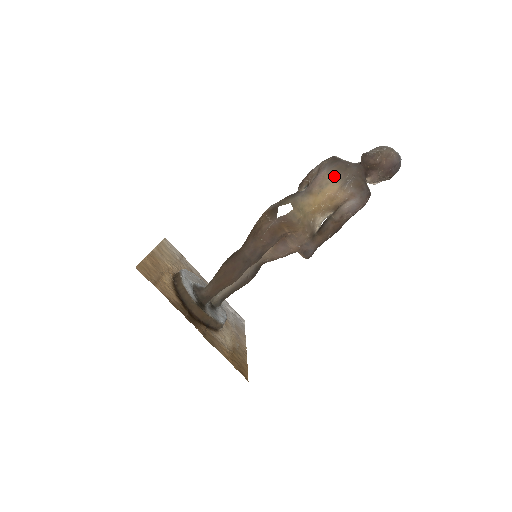
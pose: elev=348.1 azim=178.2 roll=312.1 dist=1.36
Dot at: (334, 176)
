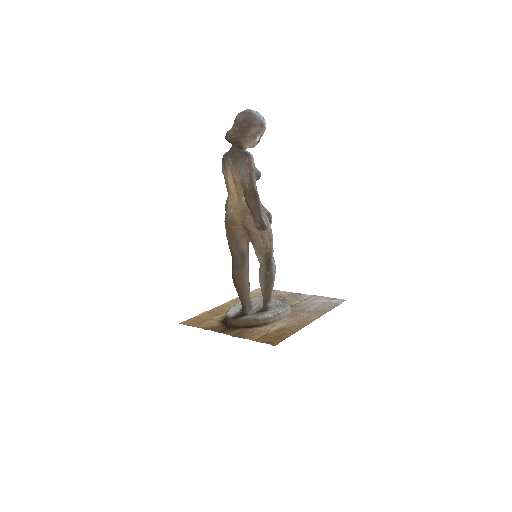
Dot at: (225, 169)
